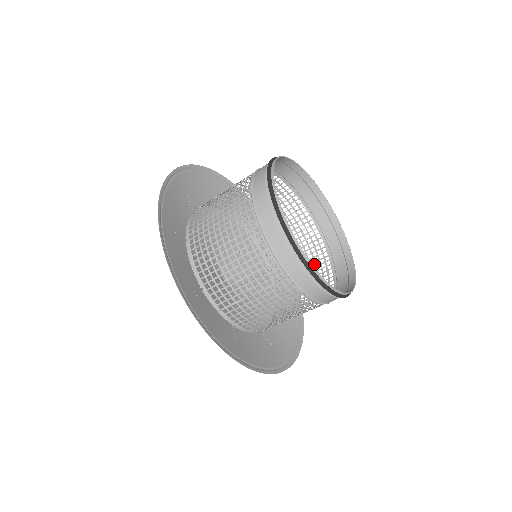
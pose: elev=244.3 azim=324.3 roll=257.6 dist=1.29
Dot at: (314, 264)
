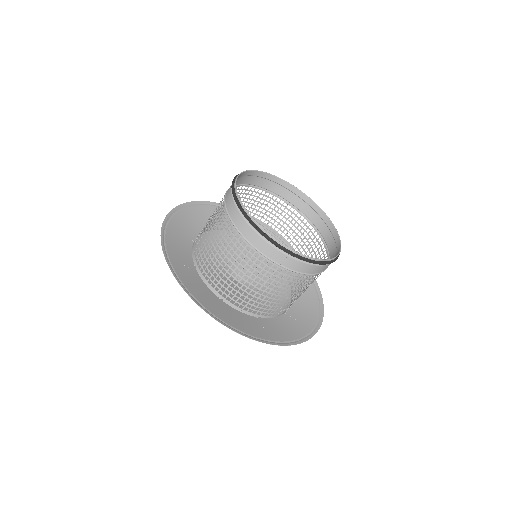
Dot at: occluded
